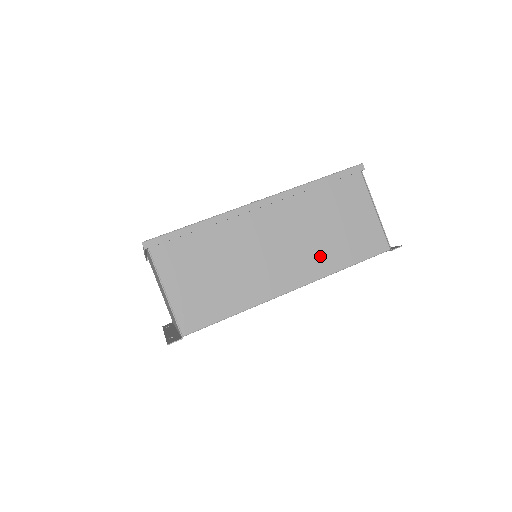
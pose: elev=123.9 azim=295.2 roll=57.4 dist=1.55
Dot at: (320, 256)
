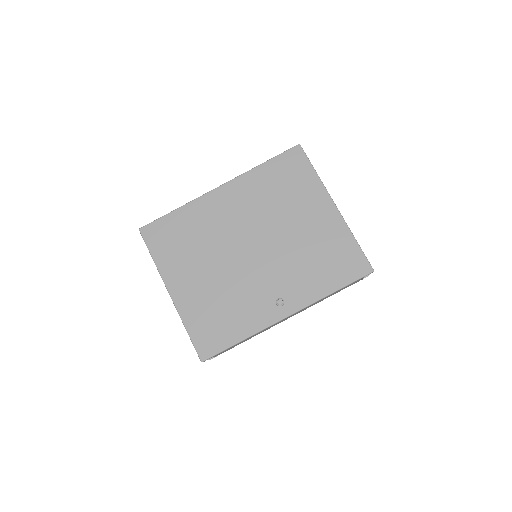
Dot at: occluded
